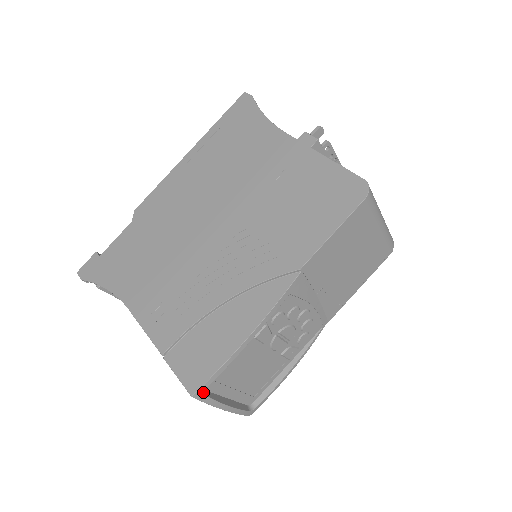
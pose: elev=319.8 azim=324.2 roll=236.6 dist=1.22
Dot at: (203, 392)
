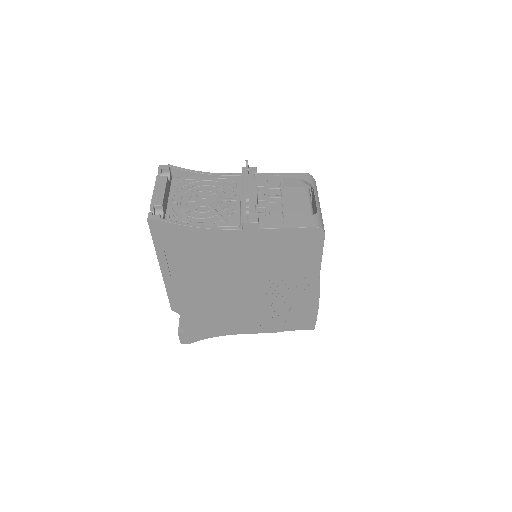
Dot at: occluded
